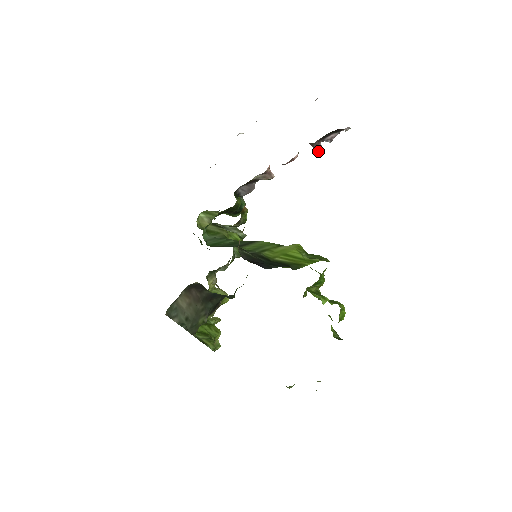
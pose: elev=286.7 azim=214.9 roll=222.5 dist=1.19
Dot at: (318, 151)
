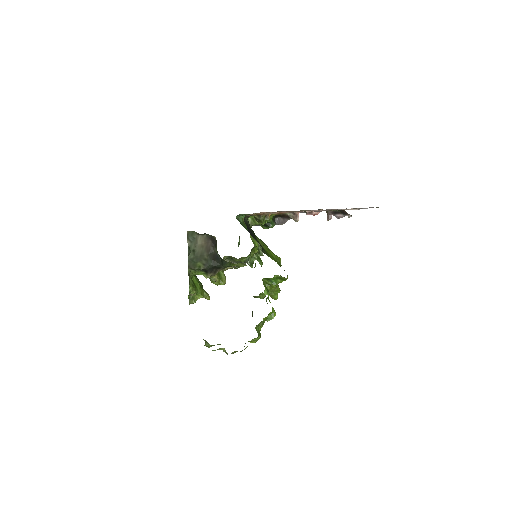
Dot at: (328, 219)
